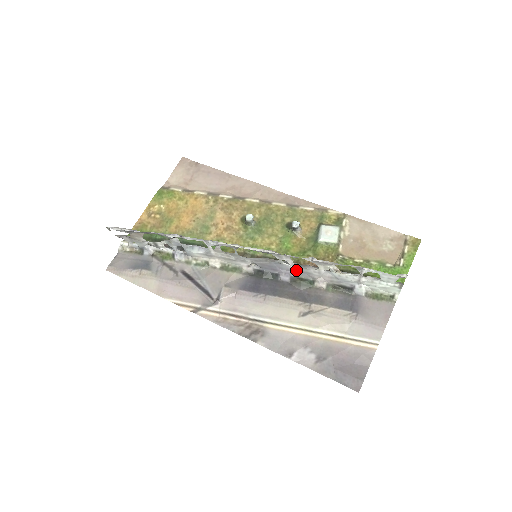
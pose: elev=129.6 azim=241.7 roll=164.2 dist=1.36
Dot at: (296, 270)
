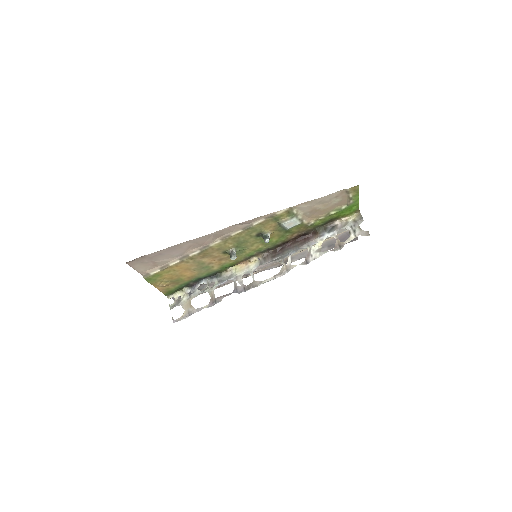
Dot at: (290, 250)
